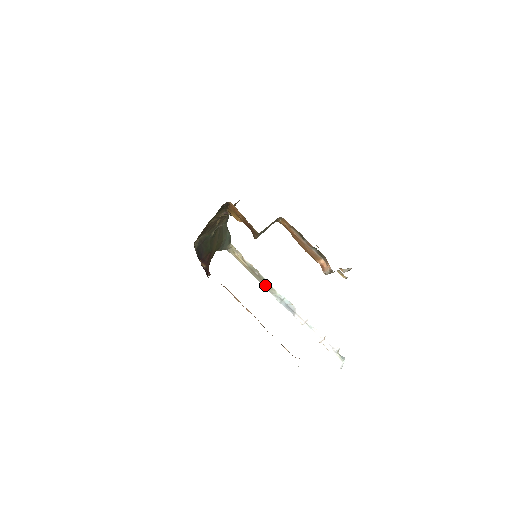
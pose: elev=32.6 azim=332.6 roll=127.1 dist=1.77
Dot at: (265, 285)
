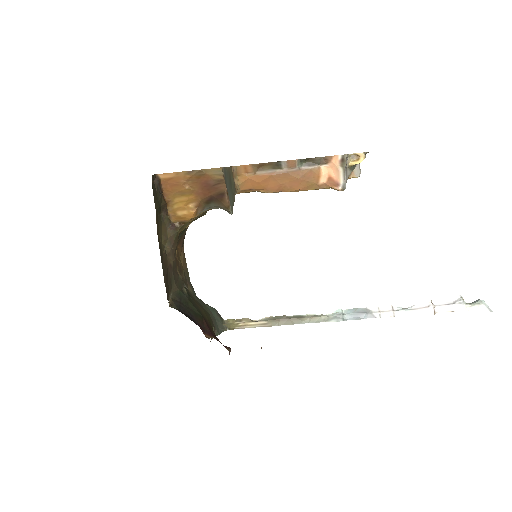
Dot at: (307, 321)
